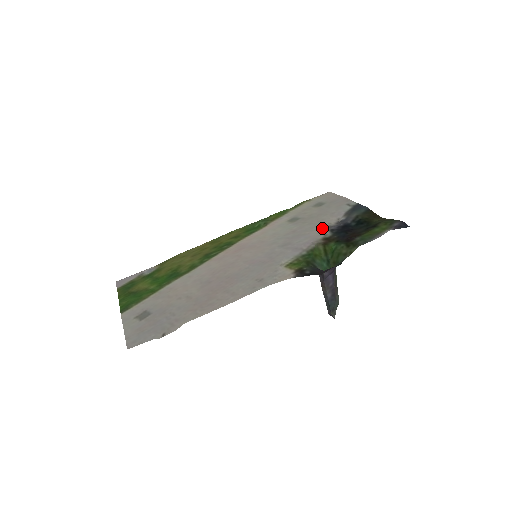
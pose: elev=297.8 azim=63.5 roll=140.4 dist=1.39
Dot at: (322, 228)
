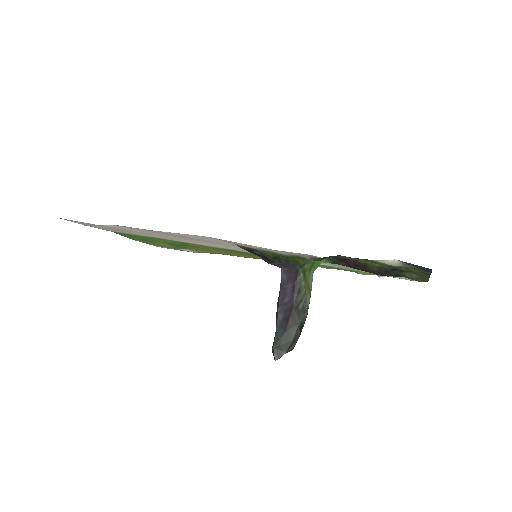
Dot at: occluded
